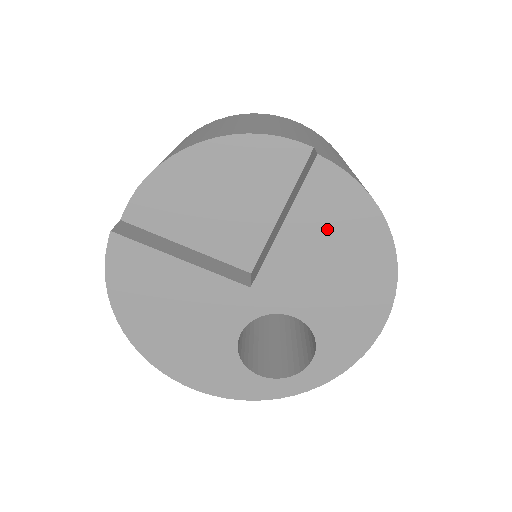
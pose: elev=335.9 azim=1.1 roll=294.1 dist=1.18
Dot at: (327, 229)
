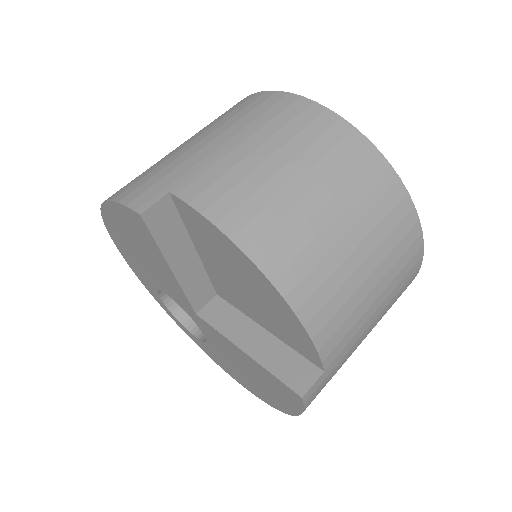
Dot at: (263, 379)
